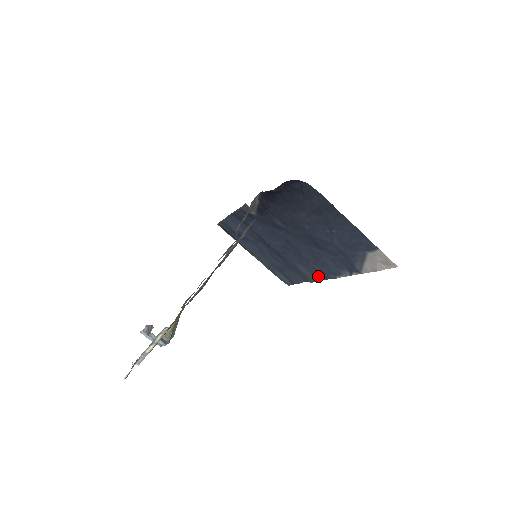
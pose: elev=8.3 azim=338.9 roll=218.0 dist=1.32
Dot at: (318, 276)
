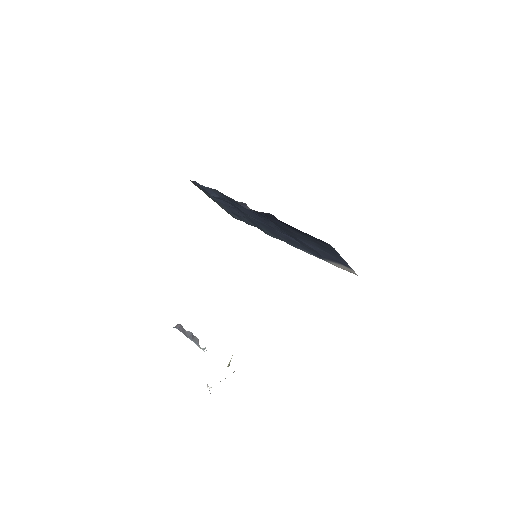
Dot at: (278, 238)
